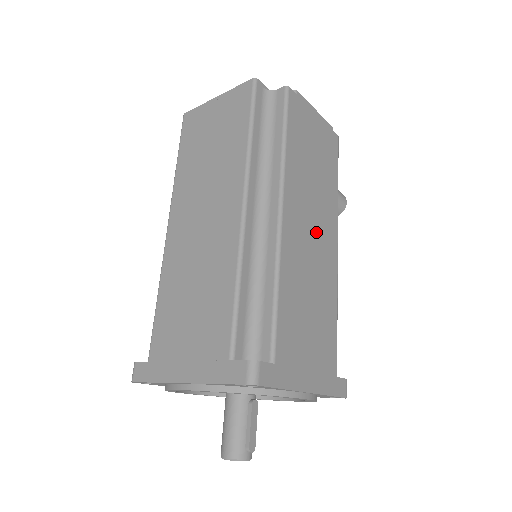
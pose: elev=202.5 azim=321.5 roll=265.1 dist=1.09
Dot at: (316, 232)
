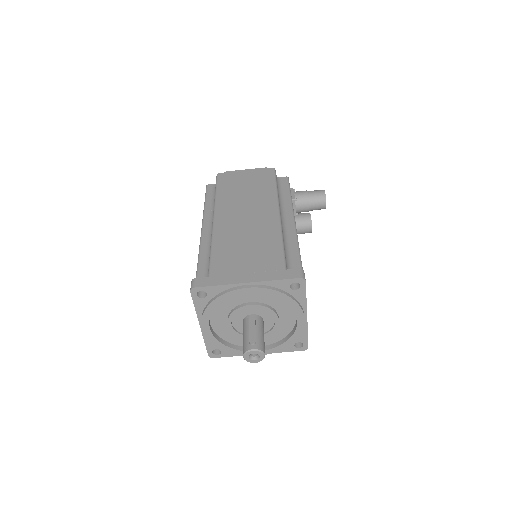
Dot at: (251, 214)
